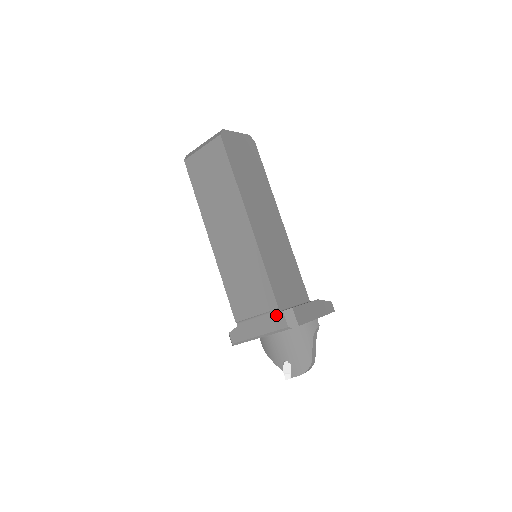
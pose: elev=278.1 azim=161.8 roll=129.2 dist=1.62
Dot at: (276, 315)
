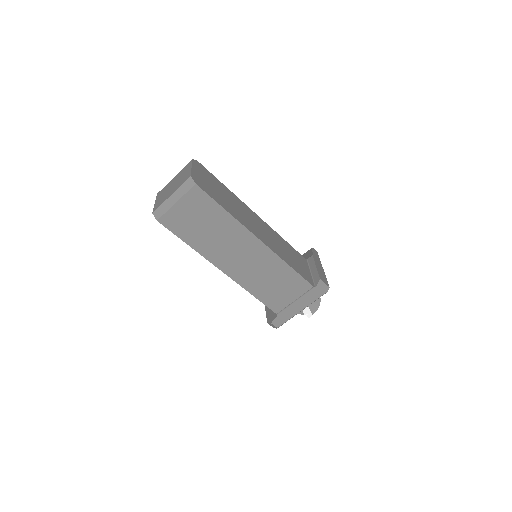
Dot at: (312, 291)
